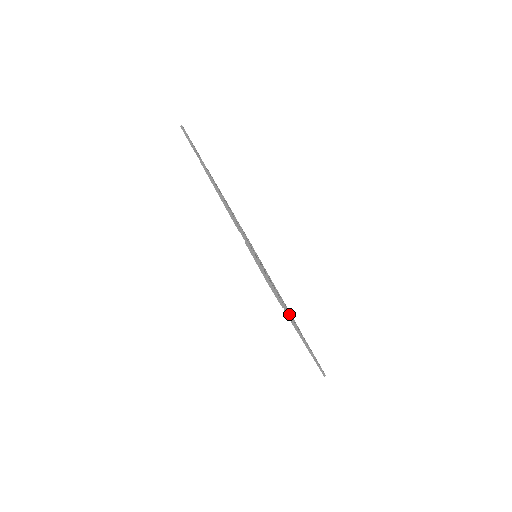
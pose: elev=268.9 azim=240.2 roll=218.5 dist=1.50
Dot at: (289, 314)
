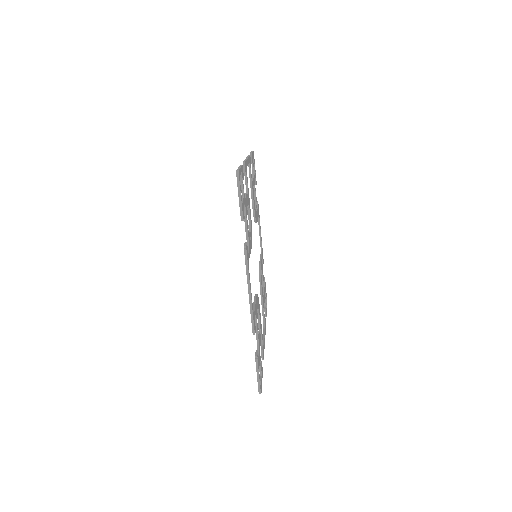
Dot at: (263, 356)
